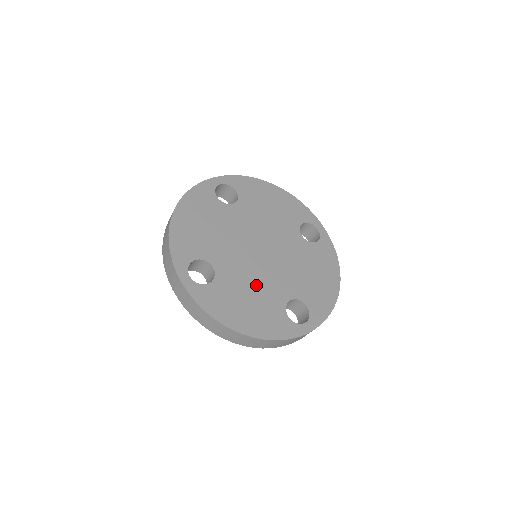
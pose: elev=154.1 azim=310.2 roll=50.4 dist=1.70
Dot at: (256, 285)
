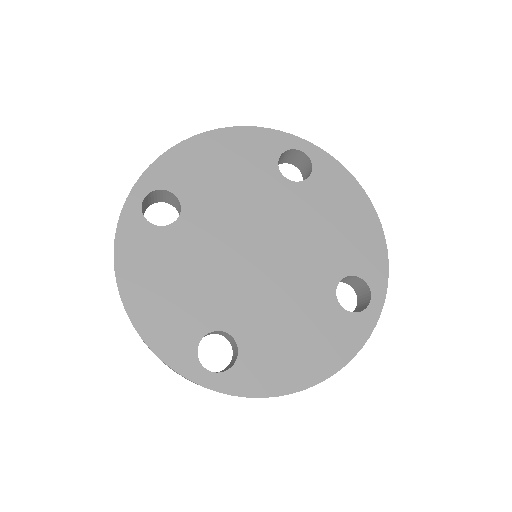
Dot at: (287, 306)
